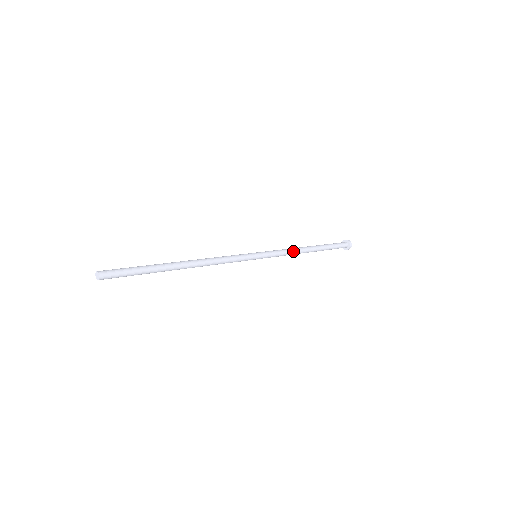
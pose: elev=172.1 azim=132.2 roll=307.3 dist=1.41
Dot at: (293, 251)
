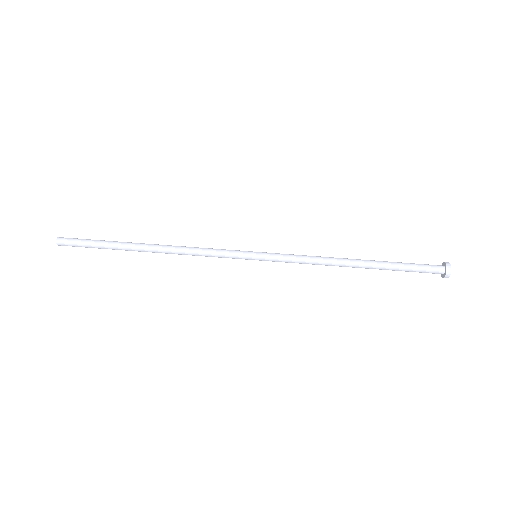
Dot at: (320, 263)
